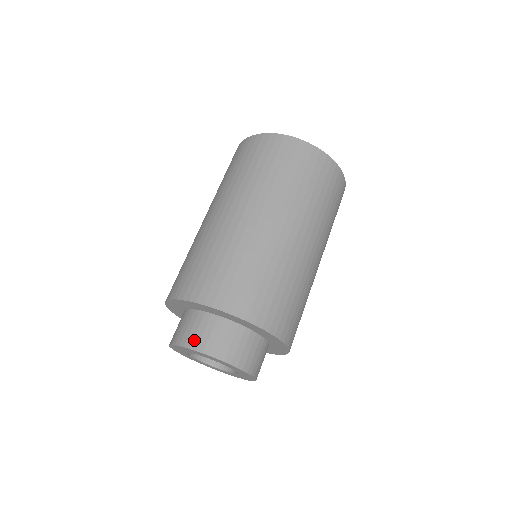
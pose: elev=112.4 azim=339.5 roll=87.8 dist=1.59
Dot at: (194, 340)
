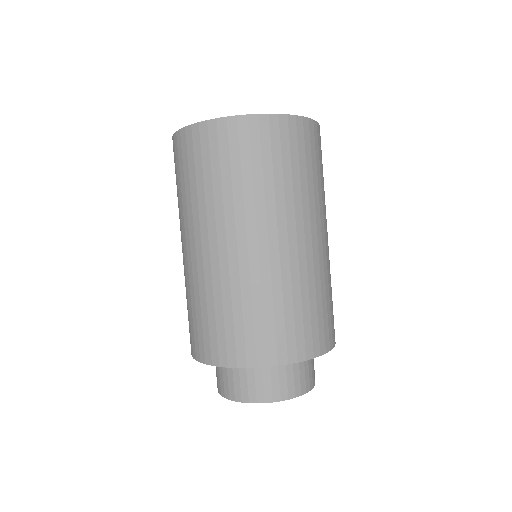
Dot at: (249, 393)
